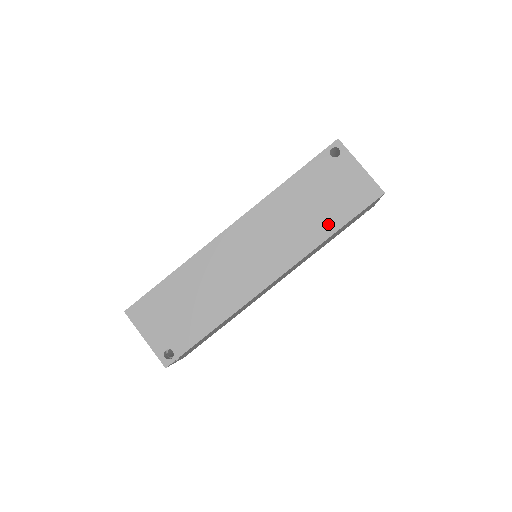
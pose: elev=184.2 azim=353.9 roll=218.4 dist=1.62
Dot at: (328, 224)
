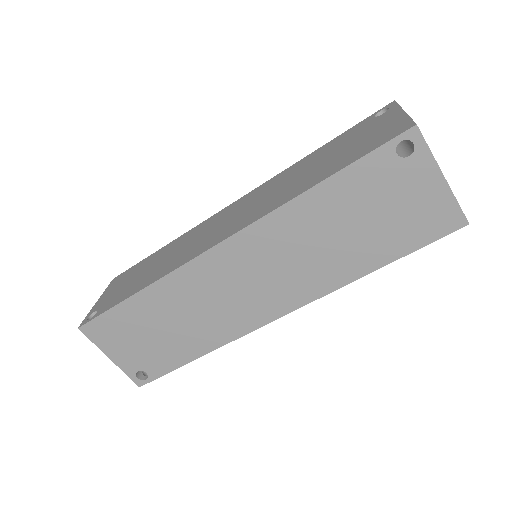
Dot at: (368, 258)
